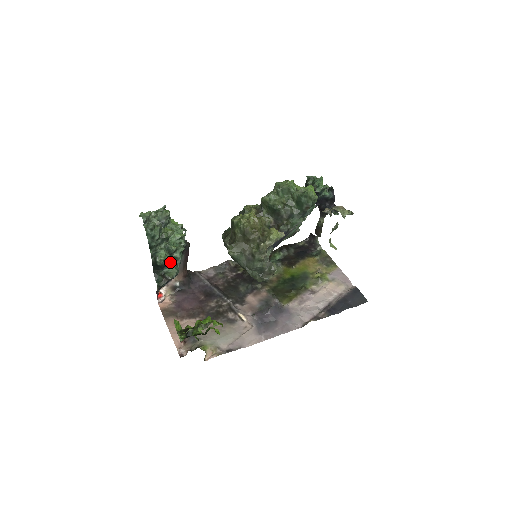
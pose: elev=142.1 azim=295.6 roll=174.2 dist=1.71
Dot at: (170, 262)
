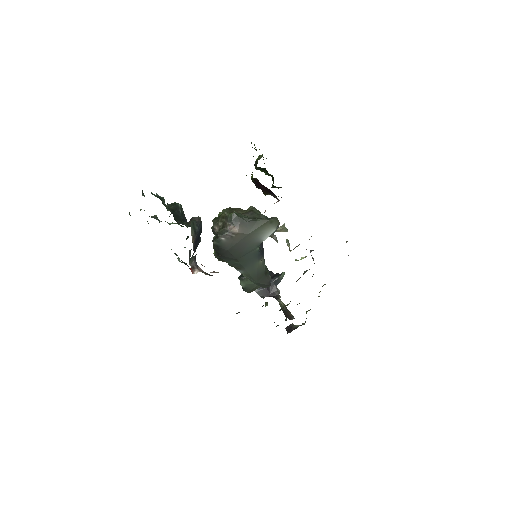
Dot at: (187, 222)
